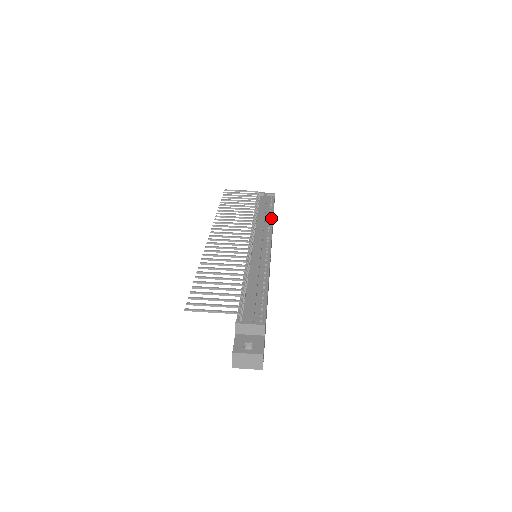
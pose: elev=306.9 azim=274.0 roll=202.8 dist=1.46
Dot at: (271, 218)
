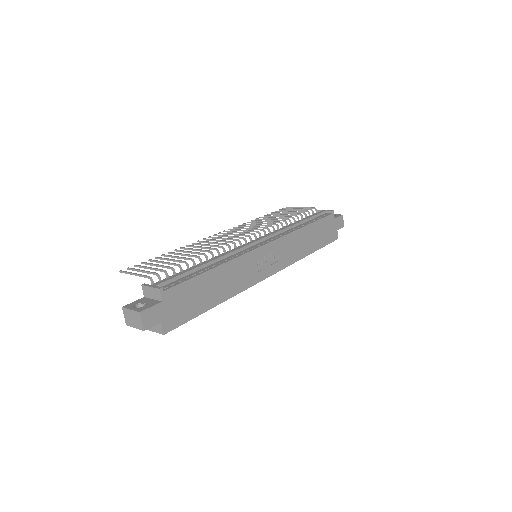
Dot at: (300, 227)
